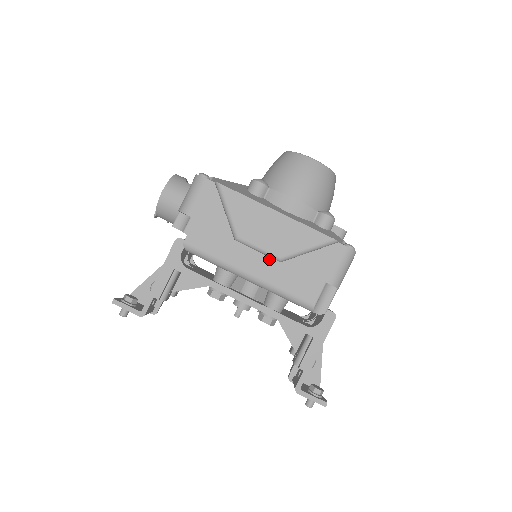
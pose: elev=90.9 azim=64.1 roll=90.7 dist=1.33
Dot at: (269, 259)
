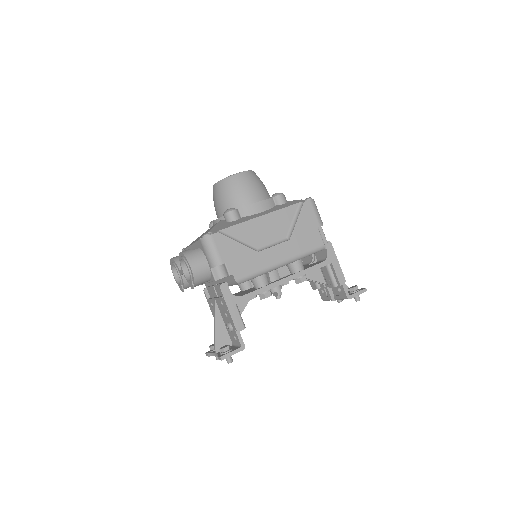
Dot at: (283, 244)
